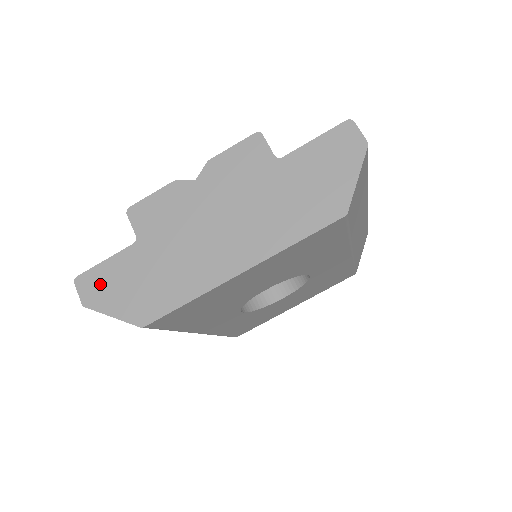
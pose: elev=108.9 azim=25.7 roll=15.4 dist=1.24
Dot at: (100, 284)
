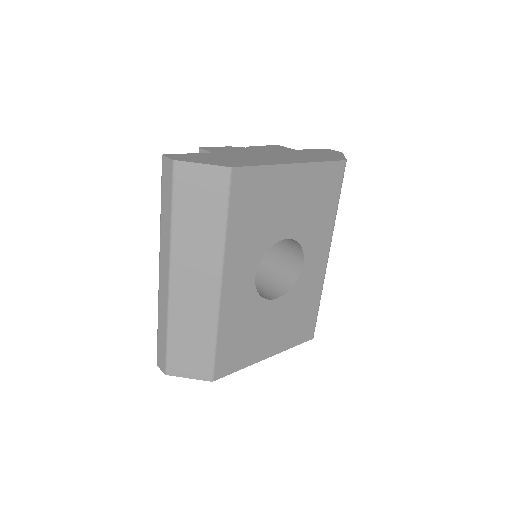
Dot at: (187, 157)
